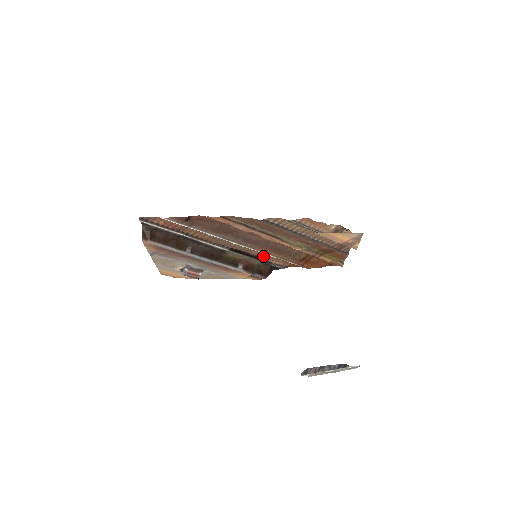
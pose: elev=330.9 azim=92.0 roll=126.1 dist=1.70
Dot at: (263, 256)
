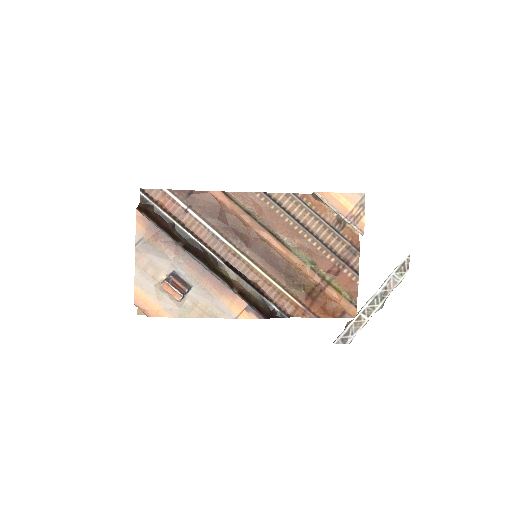
Dot at: (262, 286)
